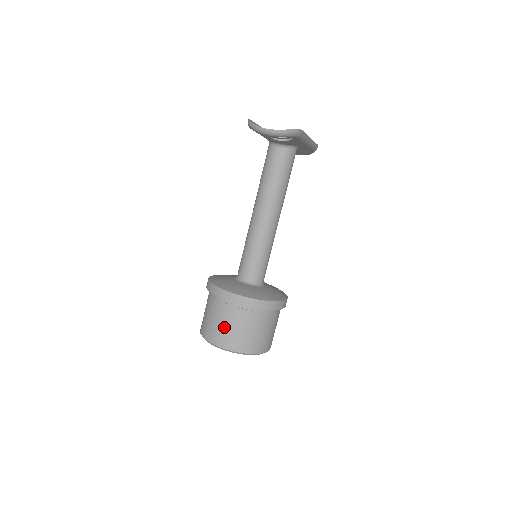
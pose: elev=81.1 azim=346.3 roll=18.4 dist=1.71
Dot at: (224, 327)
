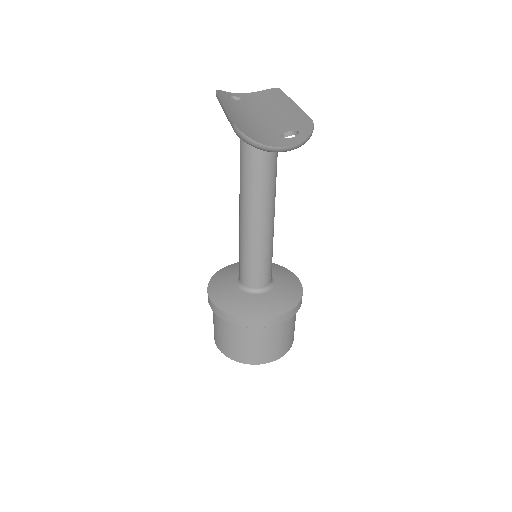
Dot at: (260, 348)
